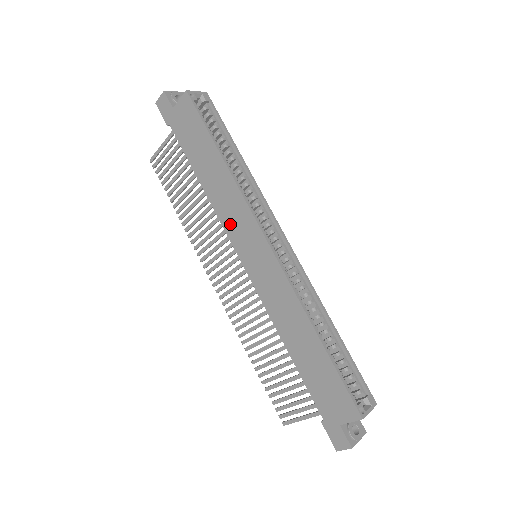
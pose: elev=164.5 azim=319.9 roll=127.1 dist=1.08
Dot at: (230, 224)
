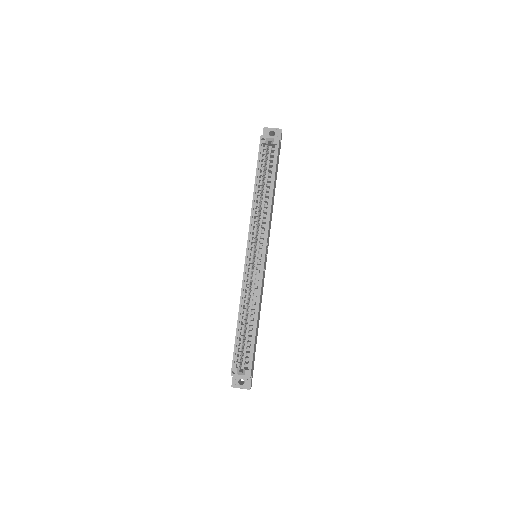
Dot at: occluded
